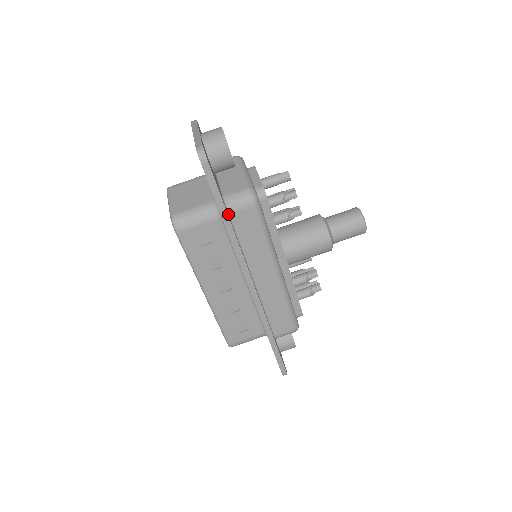
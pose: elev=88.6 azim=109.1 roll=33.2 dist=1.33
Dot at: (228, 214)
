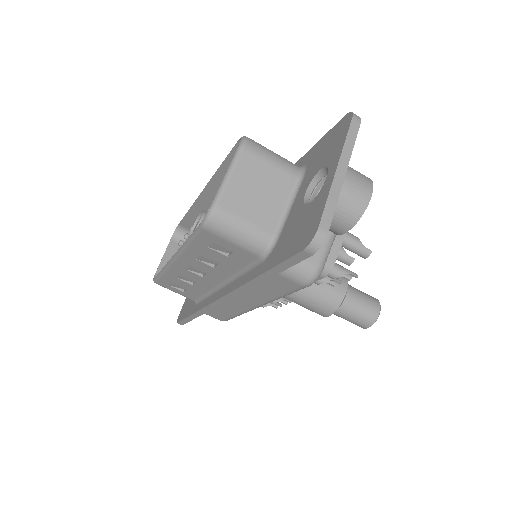
Dot at: occluded
